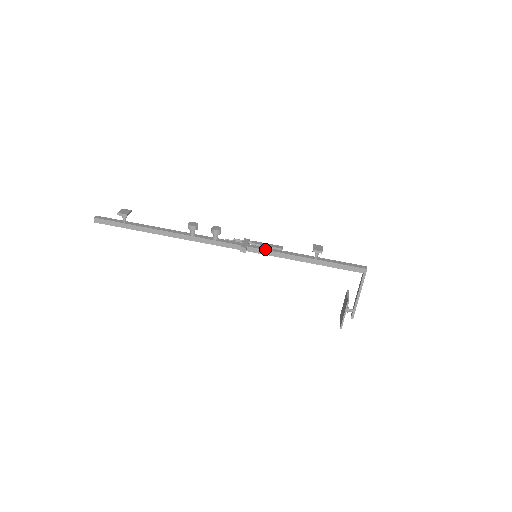
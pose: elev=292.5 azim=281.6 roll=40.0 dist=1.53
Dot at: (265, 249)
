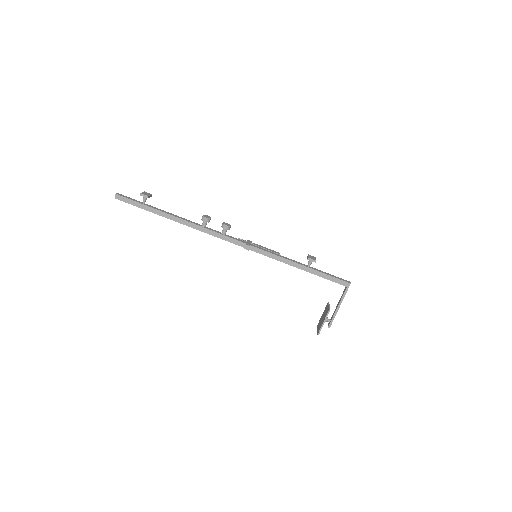
Dot at: (266, 250)
